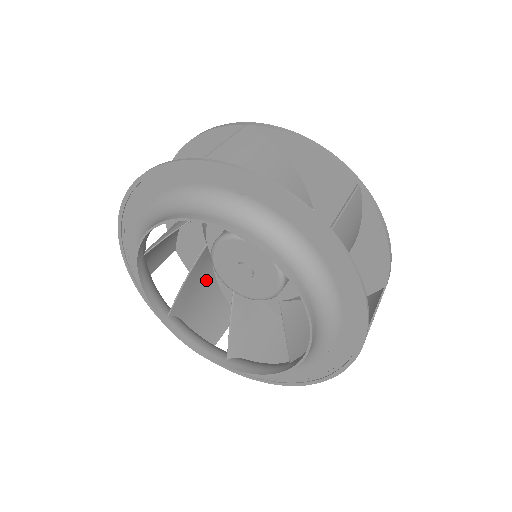
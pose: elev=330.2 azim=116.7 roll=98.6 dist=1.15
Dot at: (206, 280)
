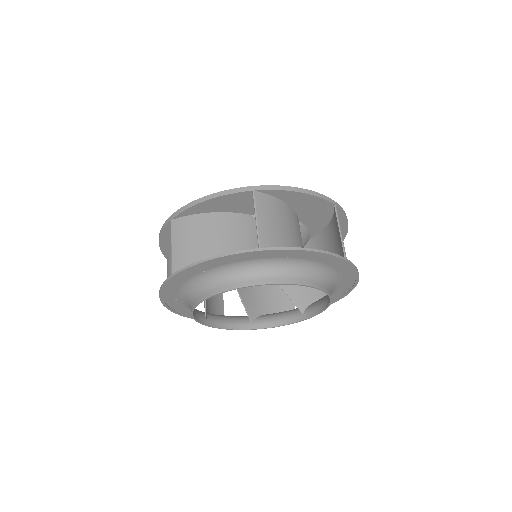
Dot at: occluded
